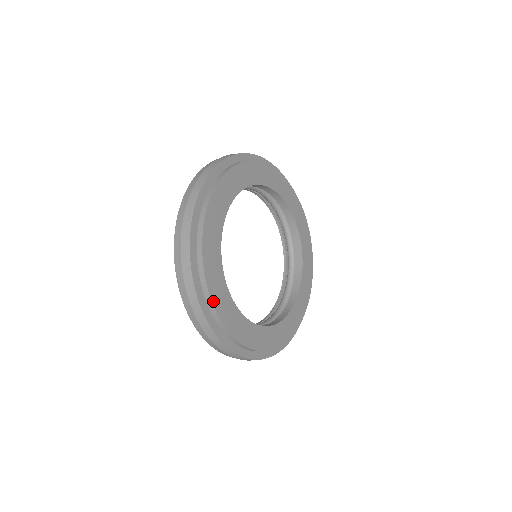
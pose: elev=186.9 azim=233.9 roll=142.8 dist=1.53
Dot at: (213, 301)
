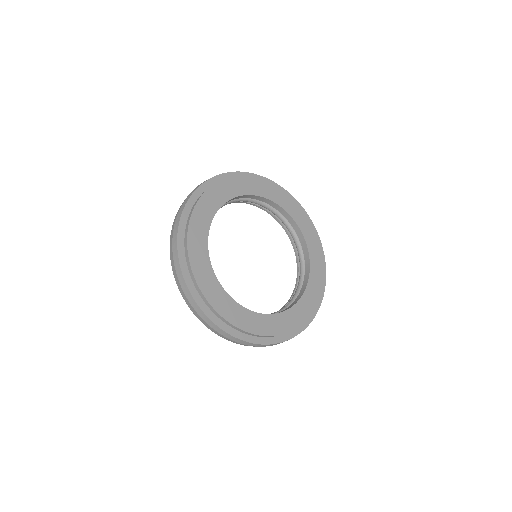
Dot at: (249, 331)
